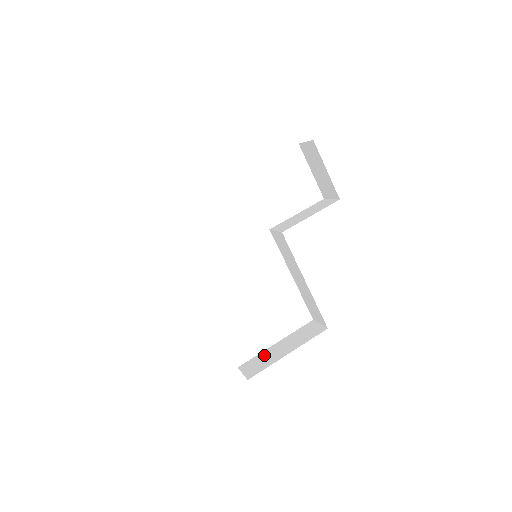
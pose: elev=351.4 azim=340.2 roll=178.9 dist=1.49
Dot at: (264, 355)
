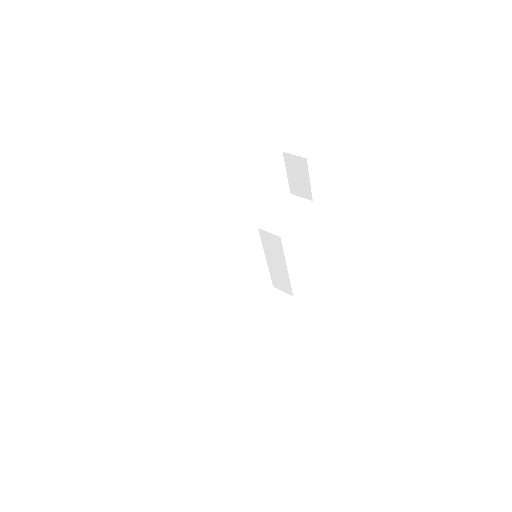
Dot at: (248, 325)
